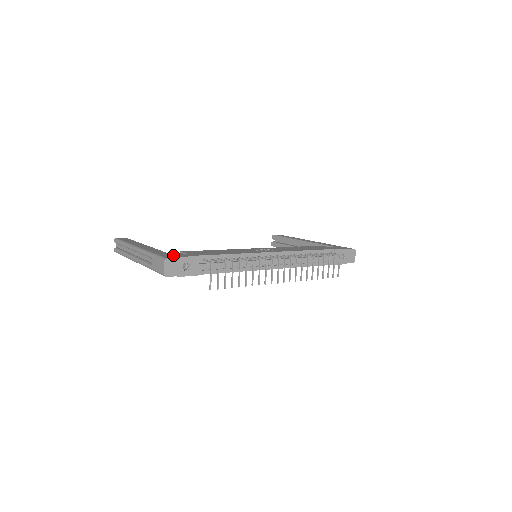
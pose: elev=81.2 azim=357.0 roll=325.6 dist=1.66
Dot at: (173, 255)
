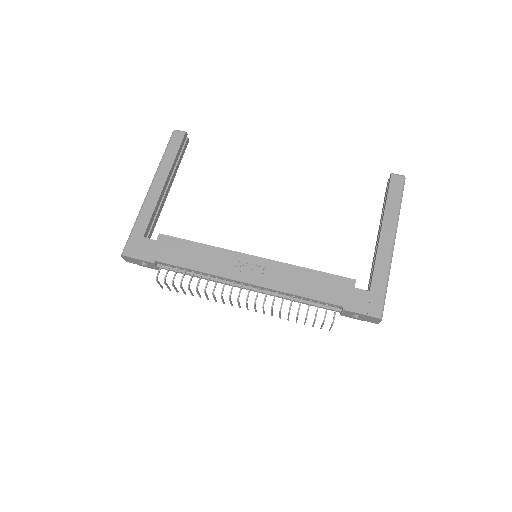
Dot at: (137, 247)
